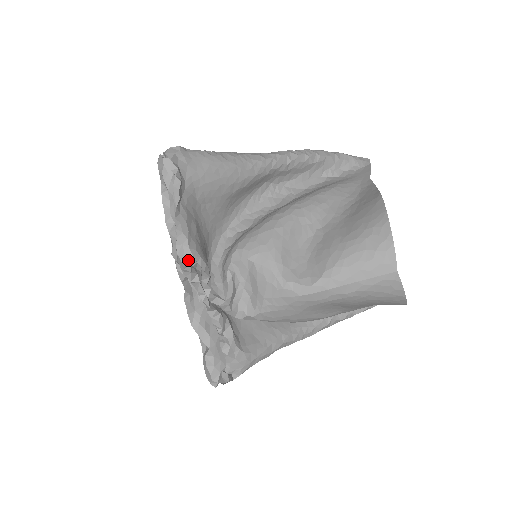
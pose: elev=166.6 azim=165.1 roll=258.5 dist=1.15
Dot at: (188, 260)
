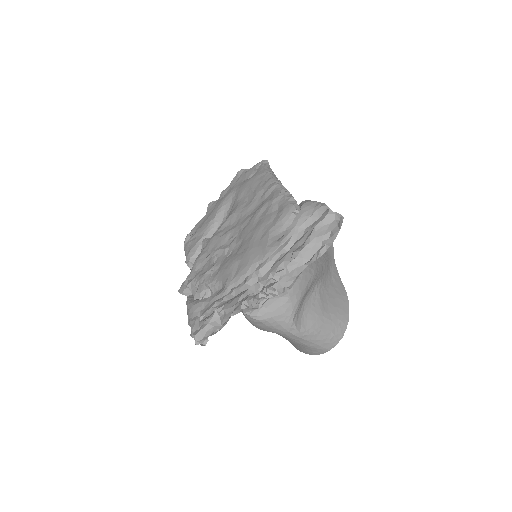
Dot at: occluded
